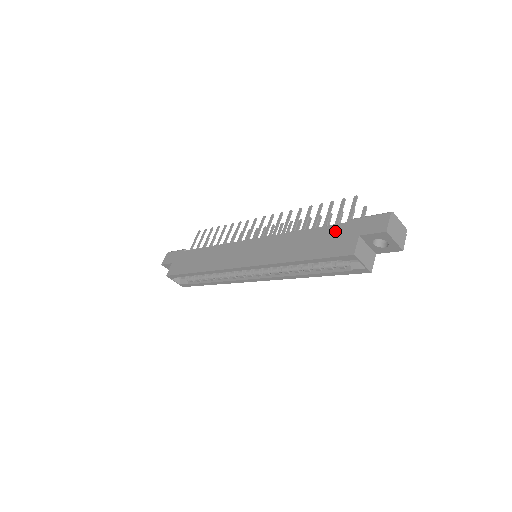
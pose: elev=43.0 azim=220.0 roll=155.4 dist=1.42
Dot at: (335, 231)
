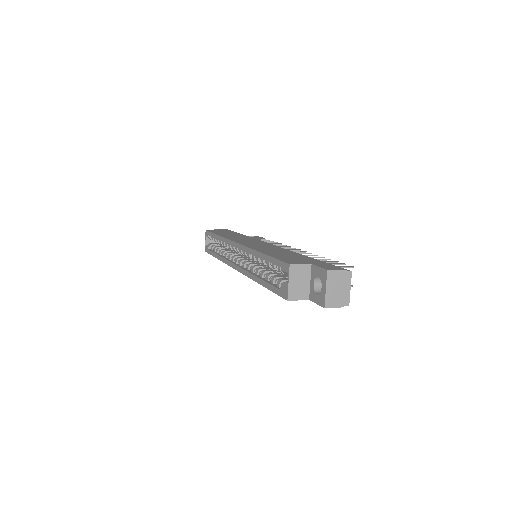
Dot at: (307, 258)
